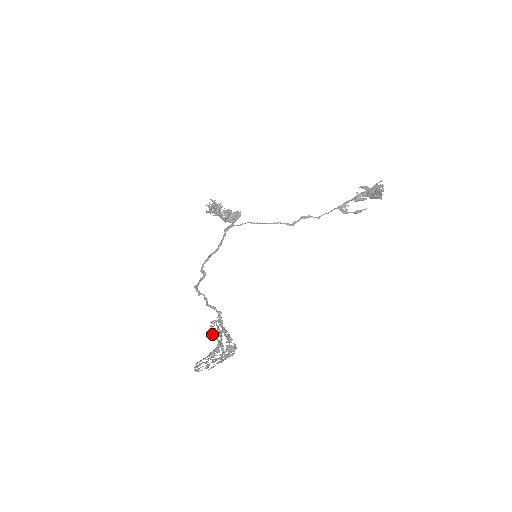
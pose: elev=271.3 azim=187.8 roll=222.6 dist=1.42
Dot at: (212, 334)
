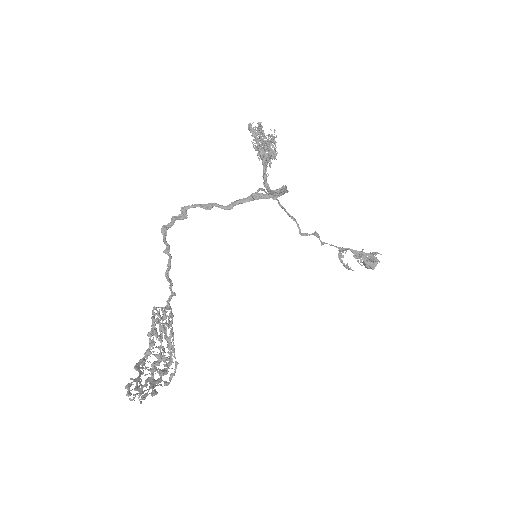
Dot at: occluded
